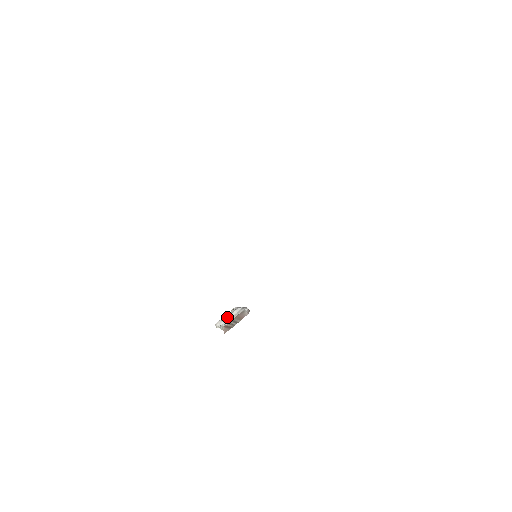
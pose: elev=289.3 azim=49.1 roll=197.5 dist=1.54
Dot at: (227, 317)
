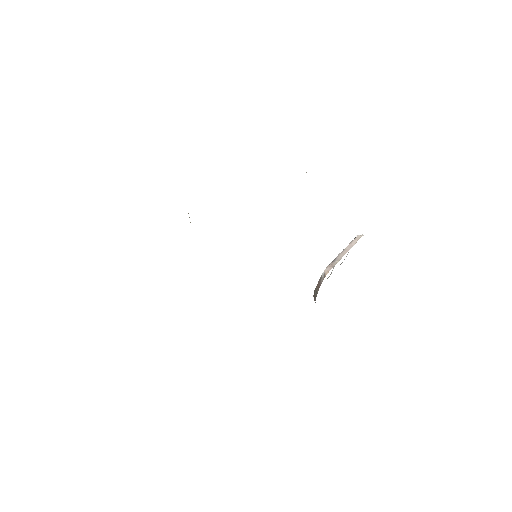
Dot at: occluded
